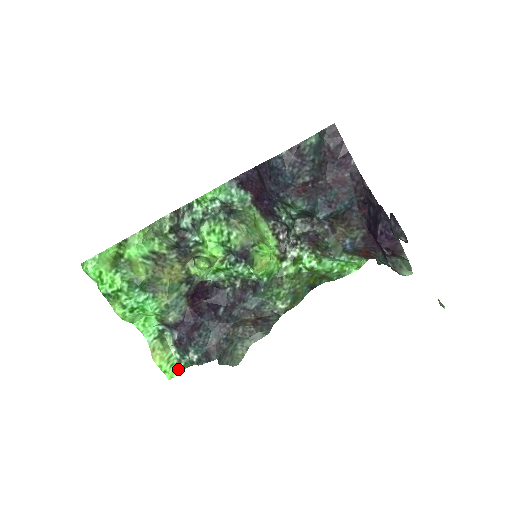
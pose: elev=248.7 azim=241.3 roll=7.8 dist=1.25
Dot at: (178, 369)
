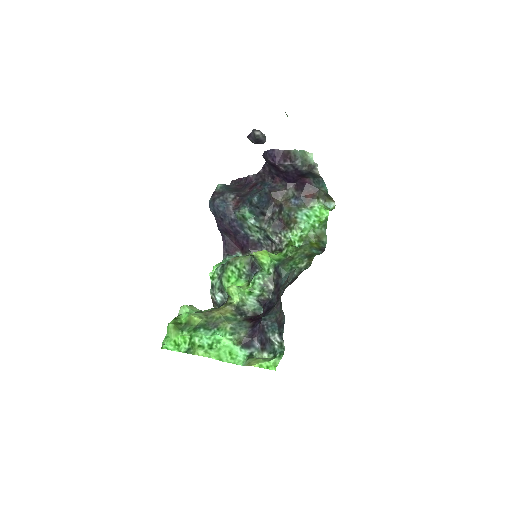
Dot at: (277, 360)
